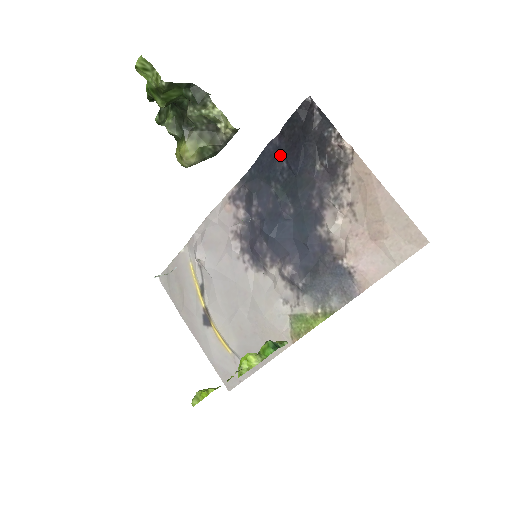
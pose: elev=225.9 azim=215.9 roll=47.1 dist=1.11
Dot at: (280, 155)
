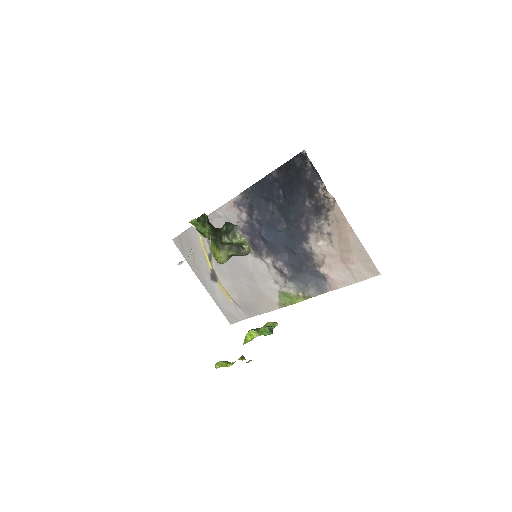
Dot at: (278, 185)
